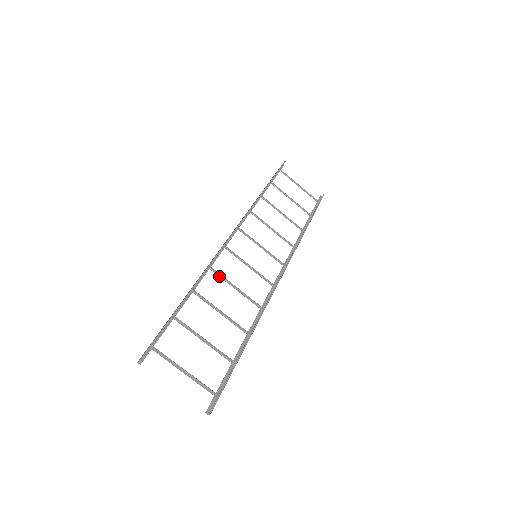
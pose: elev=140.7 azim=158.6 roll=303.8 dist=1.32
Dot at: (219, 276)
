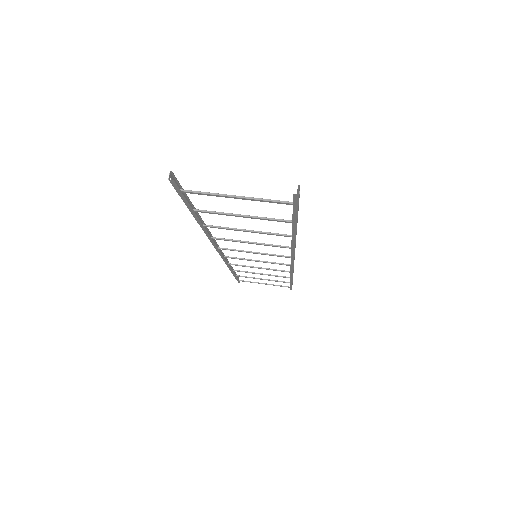
Dot at: (226, 239)
